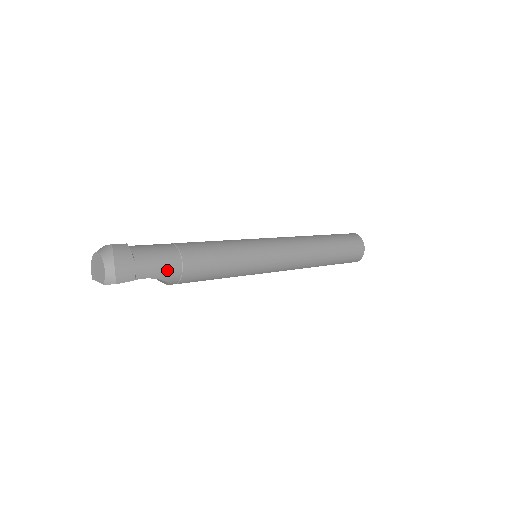
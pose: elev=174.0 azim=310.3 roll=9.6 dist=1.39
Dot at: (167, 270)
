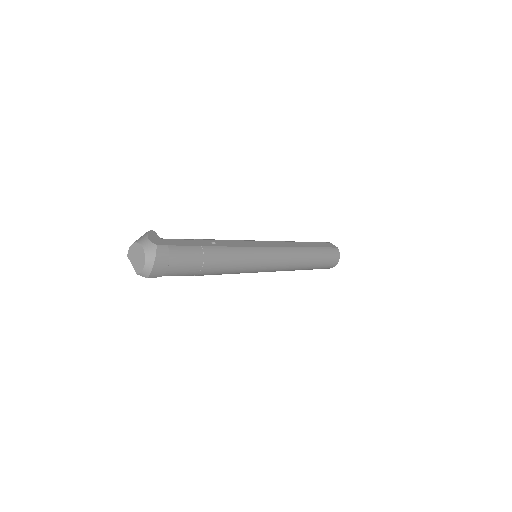
Dot at: (188, 272)
